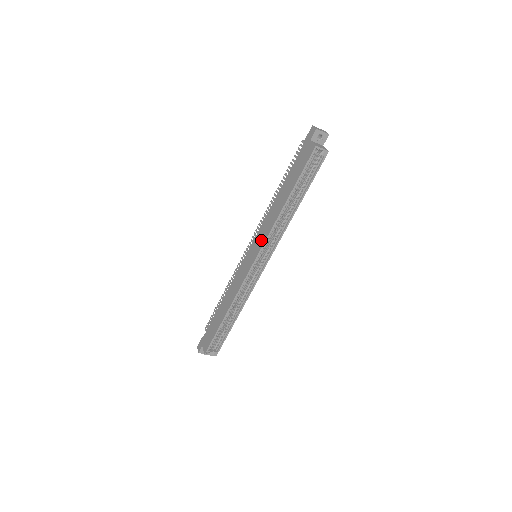
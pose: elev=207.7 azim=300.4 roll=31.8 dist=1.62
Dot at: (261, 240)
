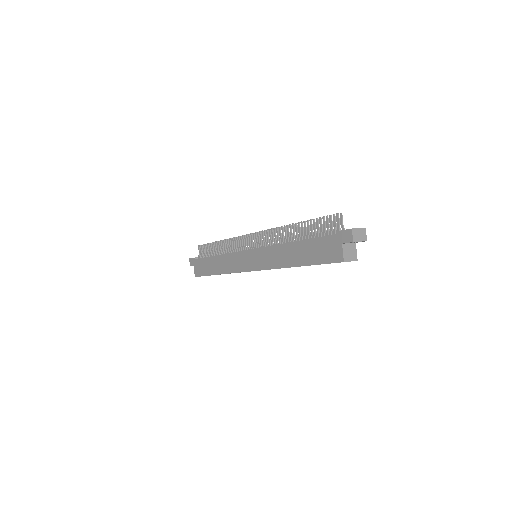
Dot at: (263, 263)
